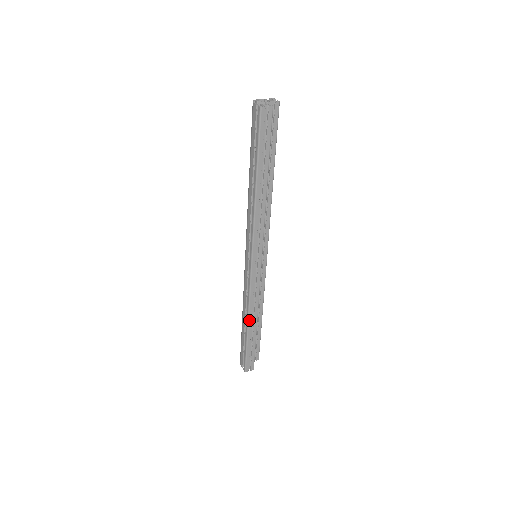
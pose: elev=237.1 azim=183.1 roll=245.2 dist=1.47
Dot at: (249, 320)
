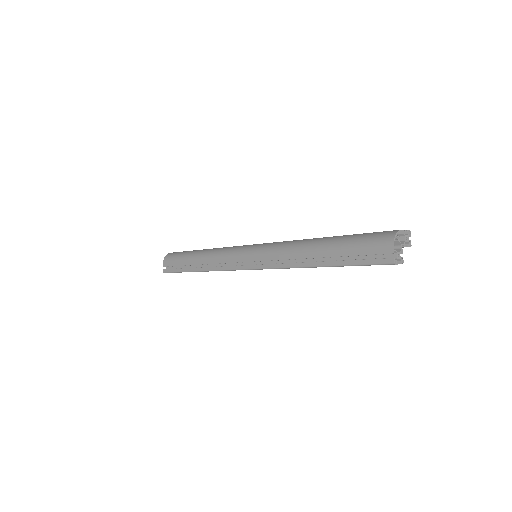
Dot at: (204, 271)
